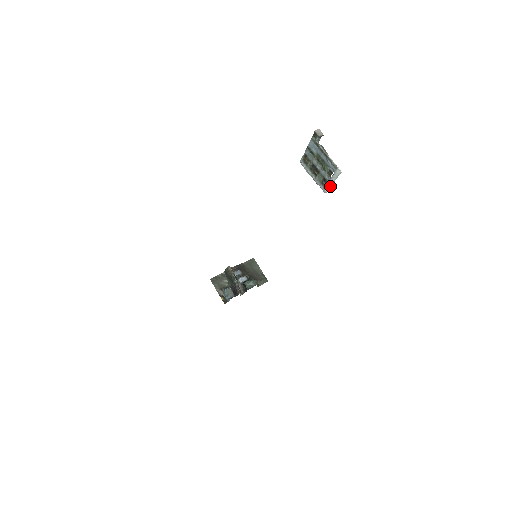
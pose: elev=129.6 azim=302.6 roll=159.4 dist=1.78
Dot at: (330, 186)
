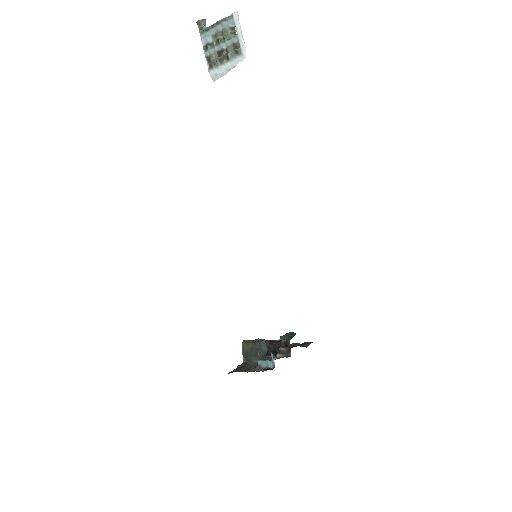
Dot at: (242, 41)
